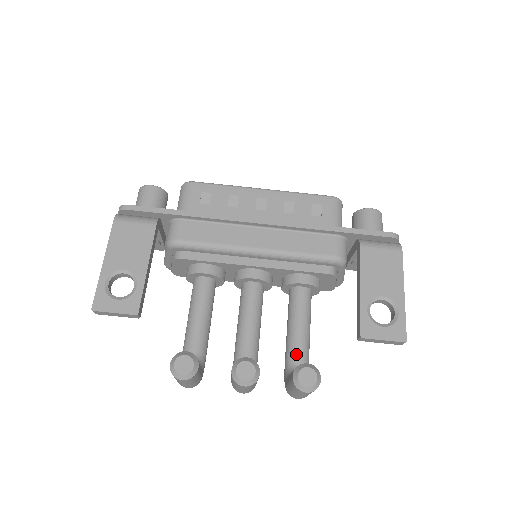
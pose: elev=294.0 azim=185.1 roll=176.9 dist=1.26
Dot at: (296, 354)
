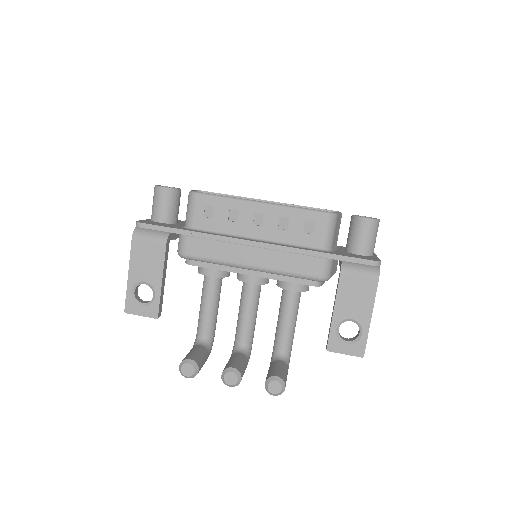
Dot at: (281, 343)
